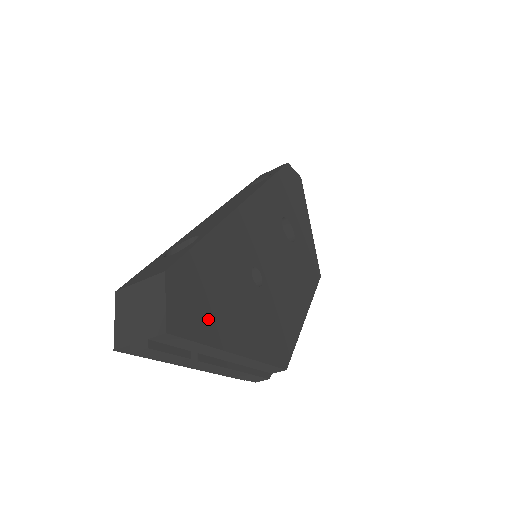
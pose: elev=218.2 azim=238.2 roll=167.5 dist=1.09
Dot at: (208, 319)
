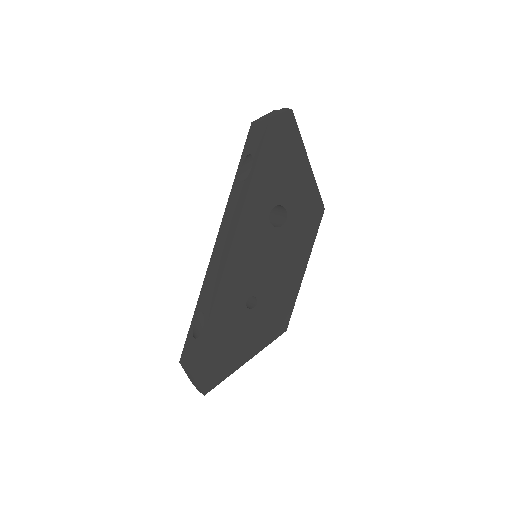
Dot at: (223, 367)
